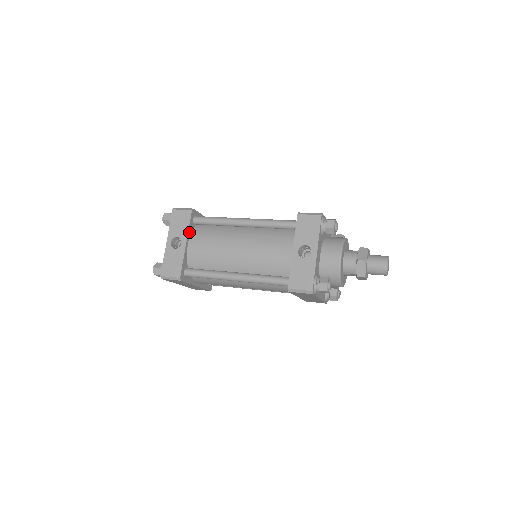
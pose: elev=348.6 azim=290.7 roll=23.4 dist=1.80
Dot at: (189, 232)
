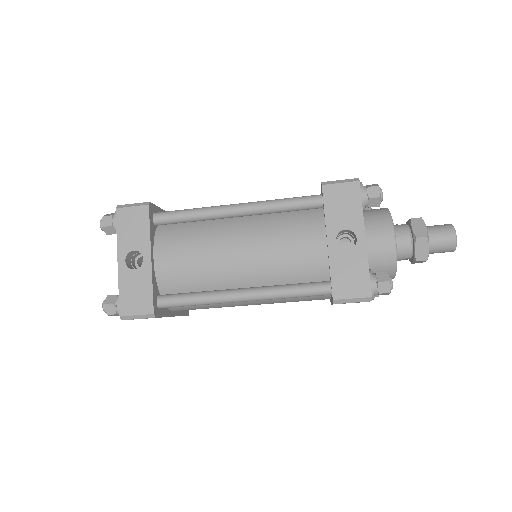
Dot at: (151, 239)
